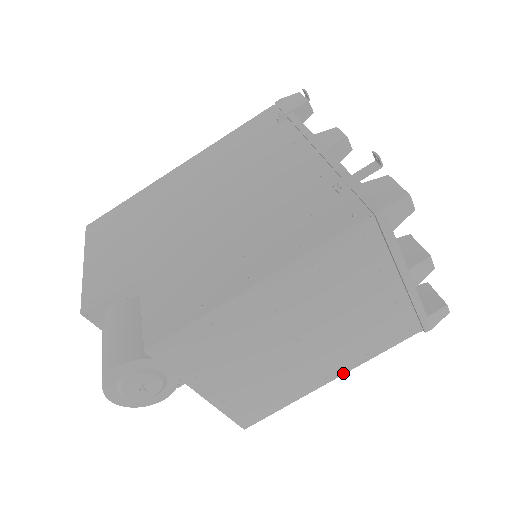
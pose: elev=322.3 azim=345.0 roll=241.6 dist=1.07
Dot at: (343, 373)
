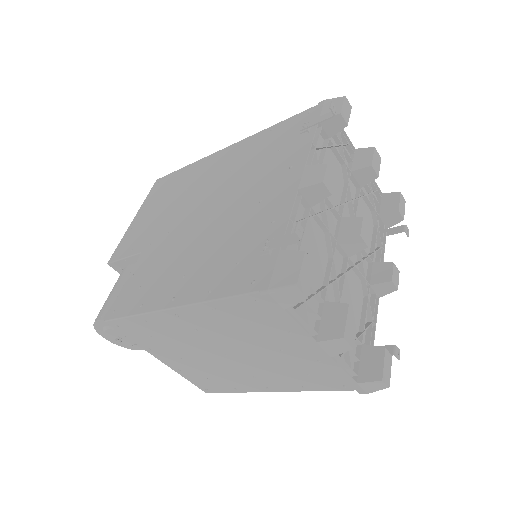
Dot at: (283, 391)
